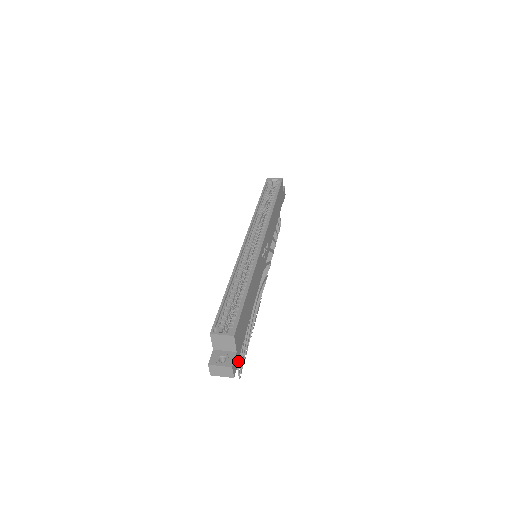
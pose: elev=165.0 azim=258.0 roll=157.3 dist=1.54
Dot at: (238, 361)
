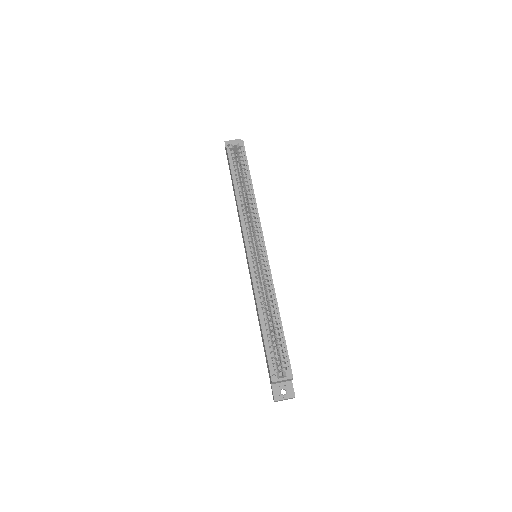
Dot at: occluded
